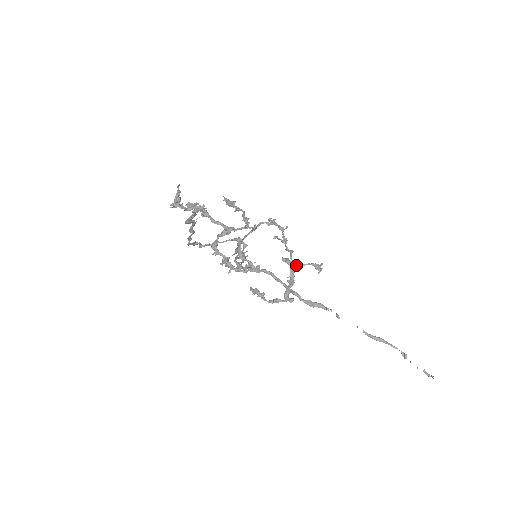
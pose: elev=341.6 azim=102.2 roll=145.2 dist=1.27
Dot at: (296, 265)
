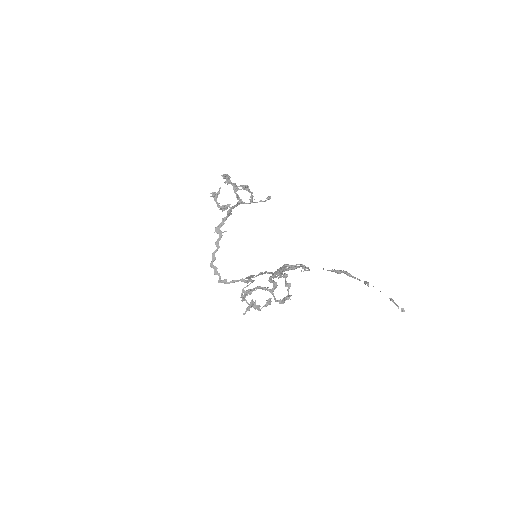
Dot at: (286, 264)
